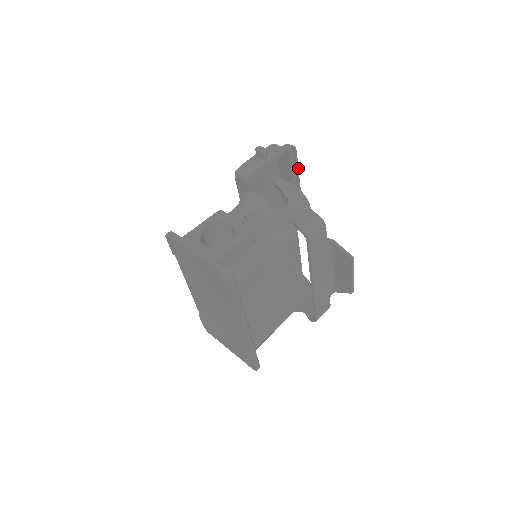
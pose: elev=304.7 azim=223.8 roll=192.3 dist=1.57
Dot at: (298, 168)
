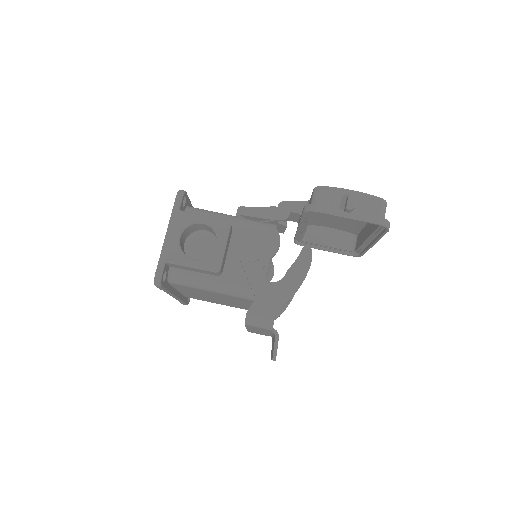
Dot at: occluded
